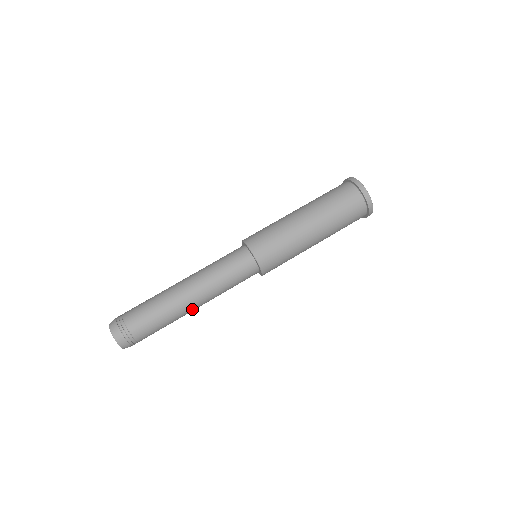
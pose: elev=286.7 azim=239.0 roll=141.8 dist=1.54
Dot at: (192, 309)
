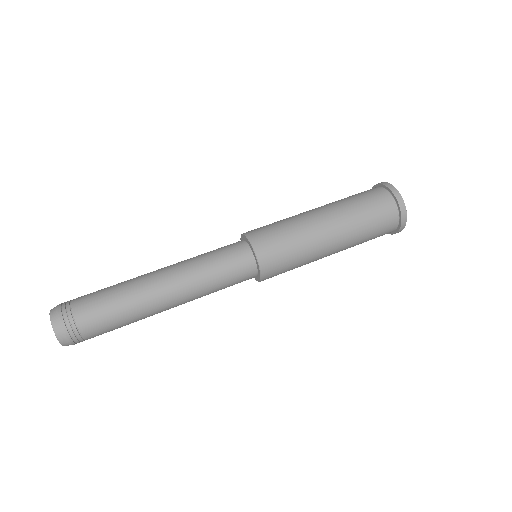
Dot at: (165, 310)
